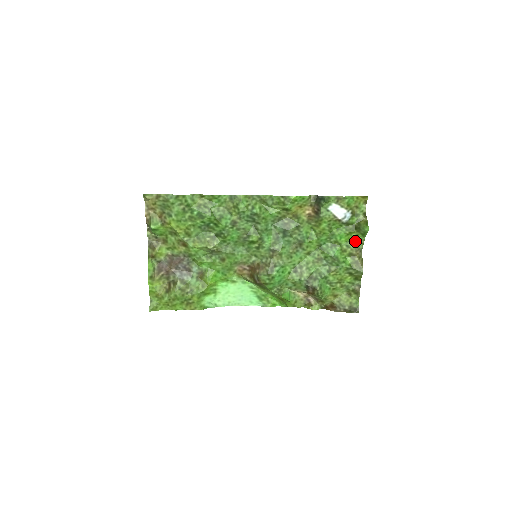
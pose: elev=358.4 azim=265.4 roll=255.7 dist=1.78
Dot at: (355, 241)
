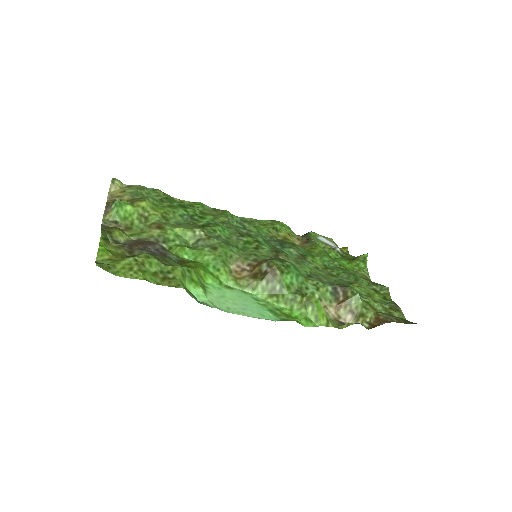
Dot at: (359, 270)
